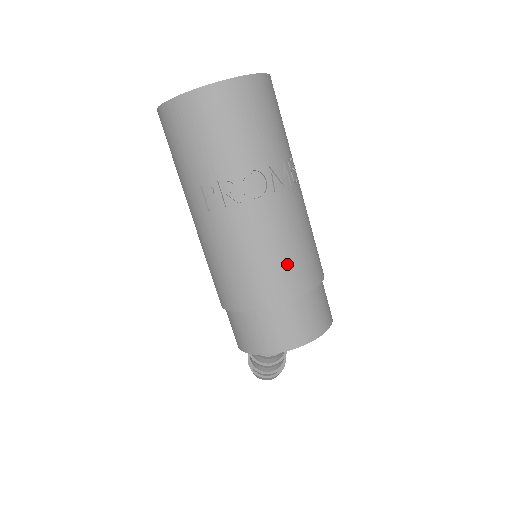
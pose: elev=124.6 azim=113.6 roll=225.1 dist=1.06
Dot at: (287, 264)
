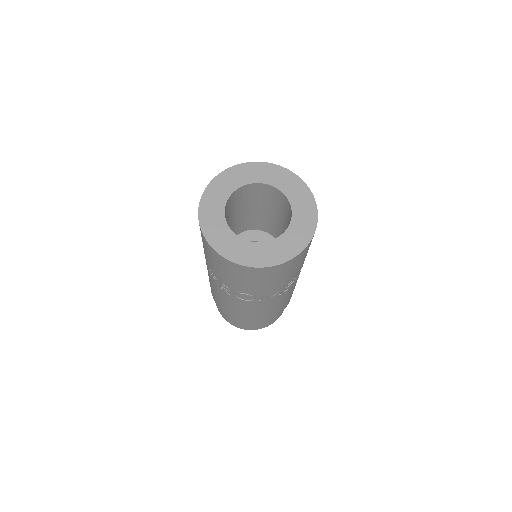
Dot at: (251, 317)
